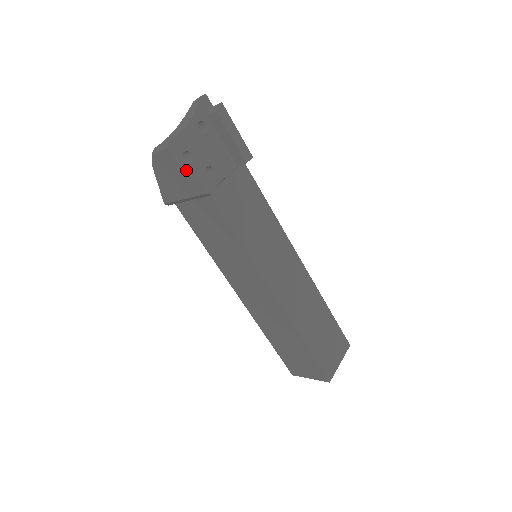
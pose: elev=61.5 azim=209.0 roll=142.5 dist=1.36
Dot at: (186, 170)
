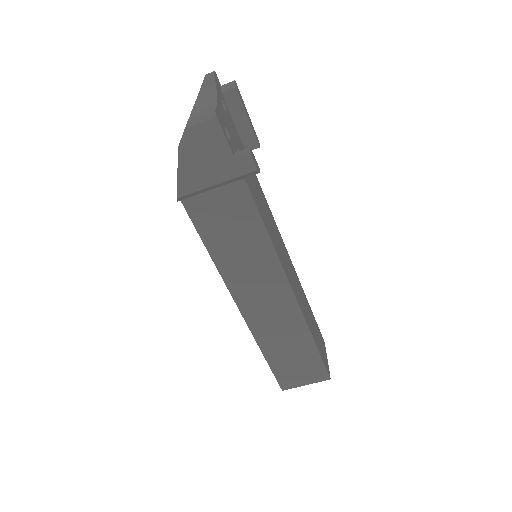
Dot at: (230, 145)
